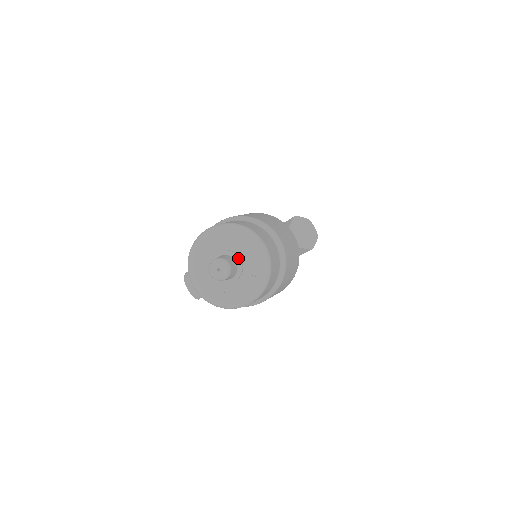
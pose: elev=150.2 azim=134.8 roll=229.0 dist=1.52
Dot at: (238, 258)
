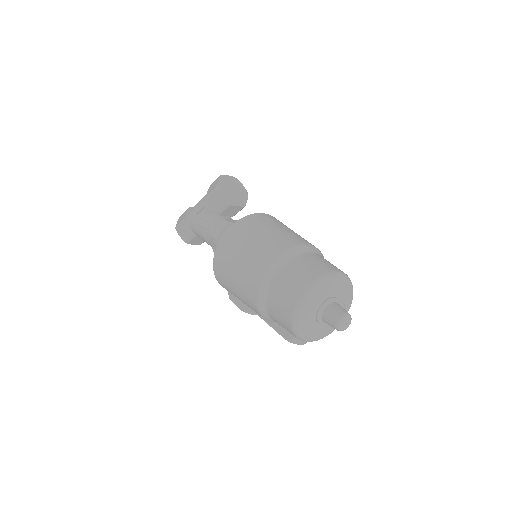
Dot at: (333, 299)
